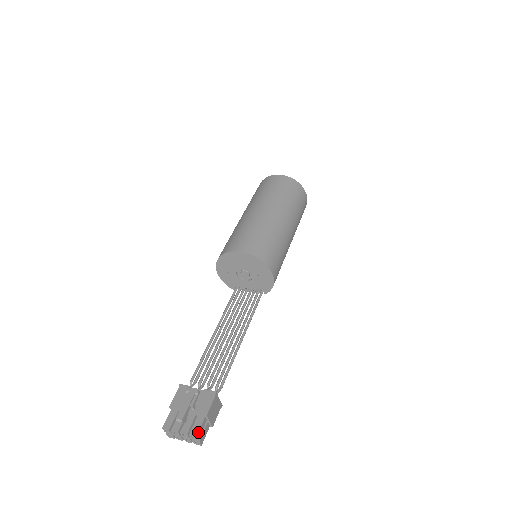
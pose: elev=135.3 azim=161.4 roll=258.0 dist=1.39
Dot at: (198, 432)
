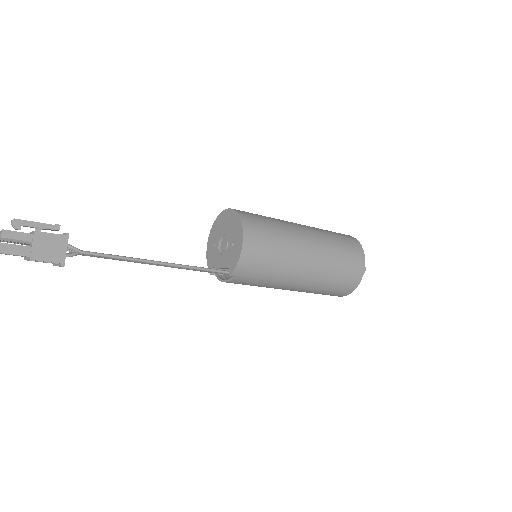
Dot at: (10, 230)
